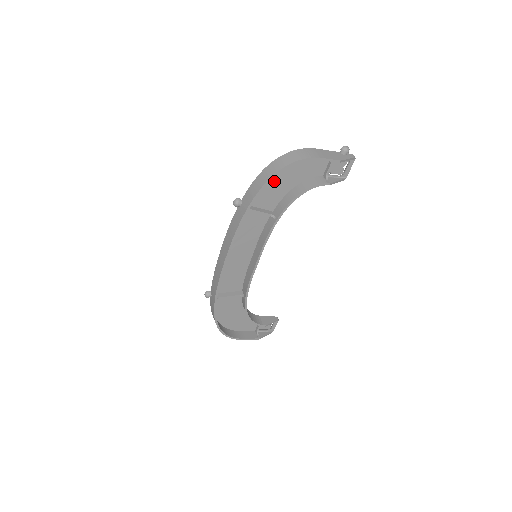
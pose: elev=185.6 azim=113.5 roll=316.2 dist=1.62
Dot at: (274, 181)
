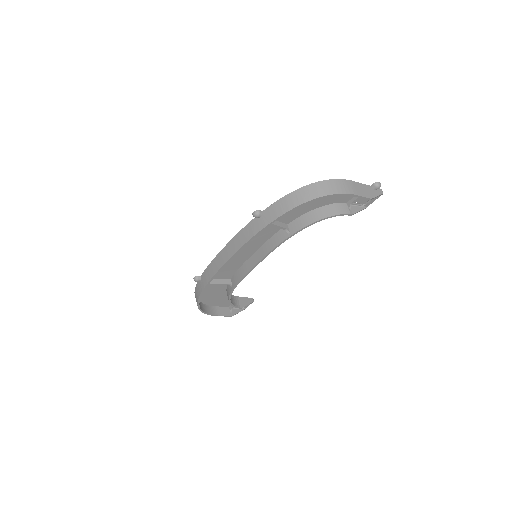
Dot at: occluded
